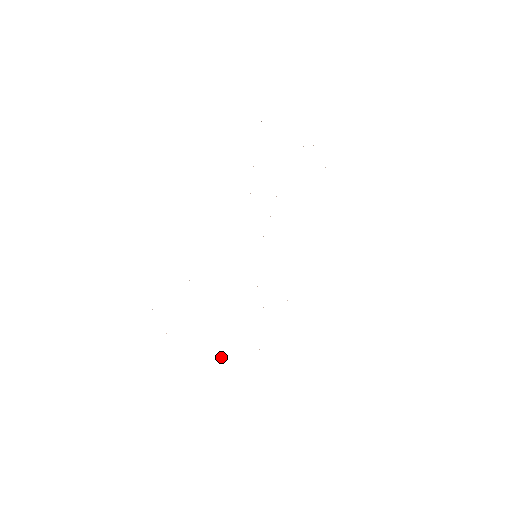
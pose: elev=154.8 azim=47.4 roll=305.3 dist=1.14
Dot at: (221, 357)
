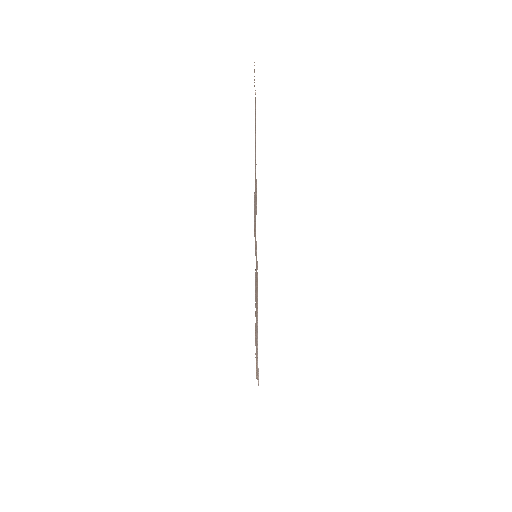
Dot at: occluded
